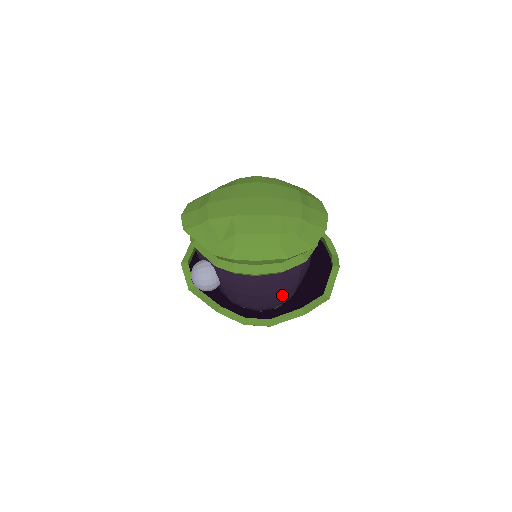
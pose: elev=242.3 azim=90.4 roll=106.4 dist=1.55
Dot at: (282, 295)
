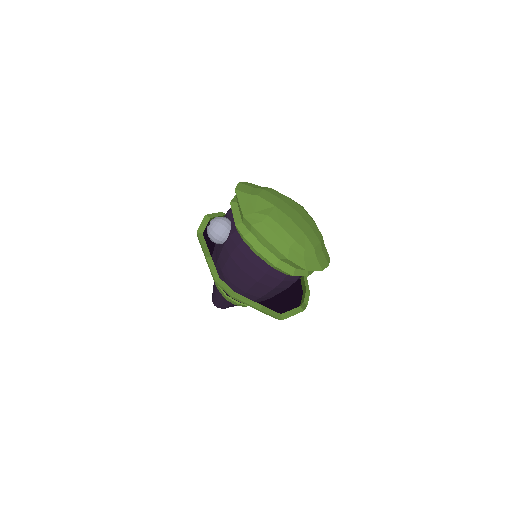
Dot at: (256, 287)
